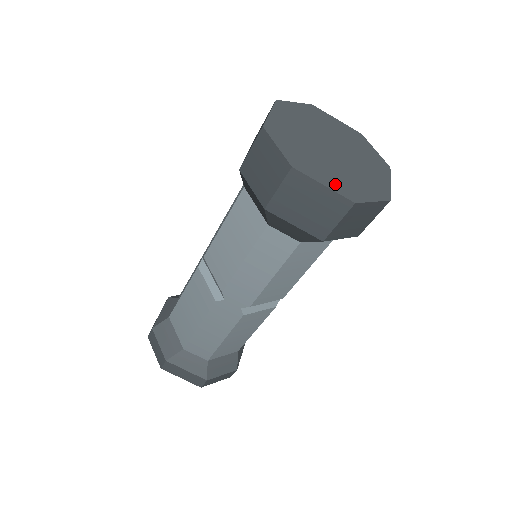
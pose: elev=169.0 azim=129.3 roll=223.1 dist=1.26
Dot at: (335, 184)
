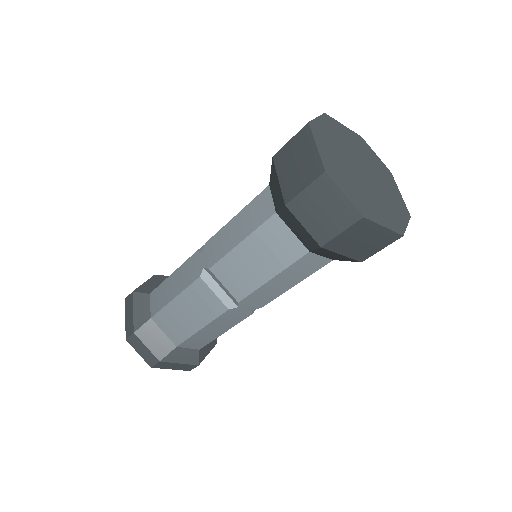
Dot at: (387, 220)
